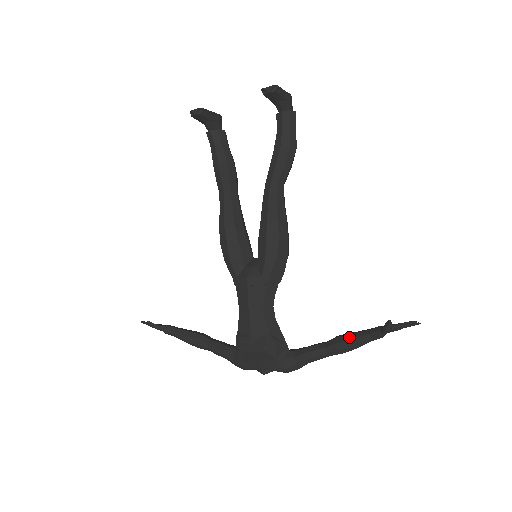
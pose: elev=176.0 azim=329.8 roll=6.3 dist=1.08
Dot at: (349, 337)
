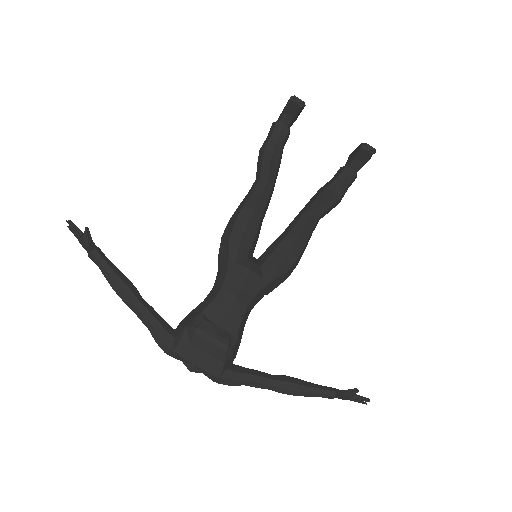
Dot at: (302, 382)
